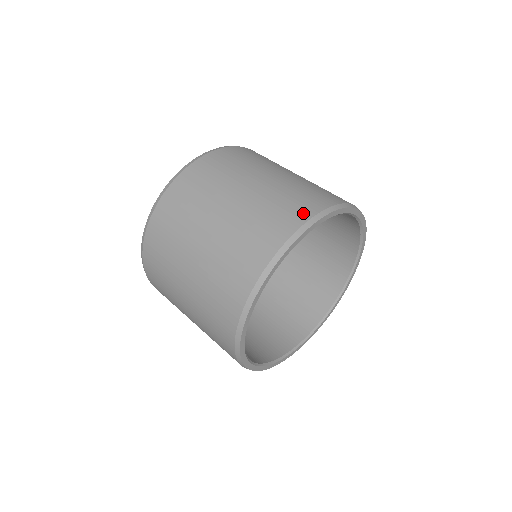
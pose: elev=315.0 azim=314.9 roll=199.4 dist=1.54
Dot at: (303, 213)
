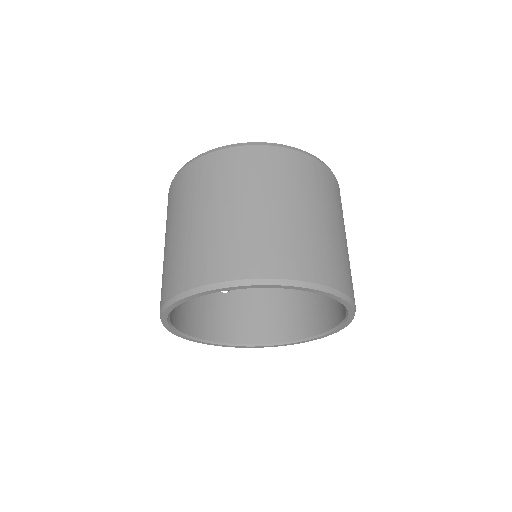
Dot at: (269, 268)
